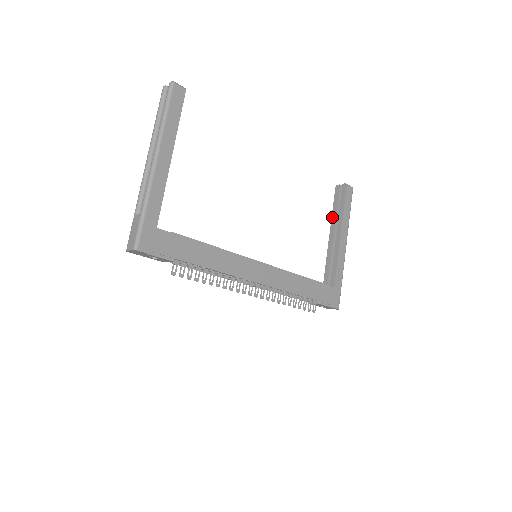
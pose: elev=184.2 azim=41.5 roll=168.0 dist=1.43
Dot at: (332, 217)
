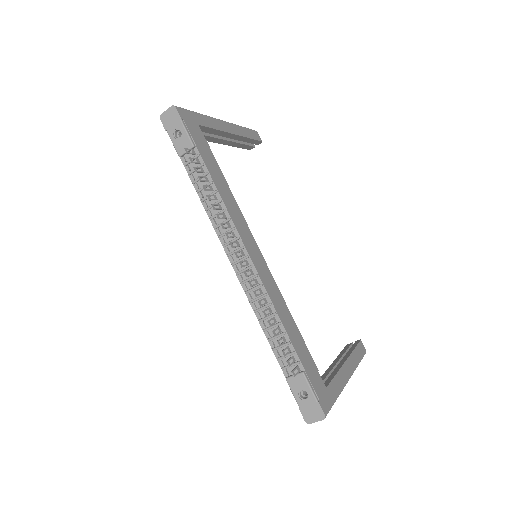
Dot at: (337, 357)
